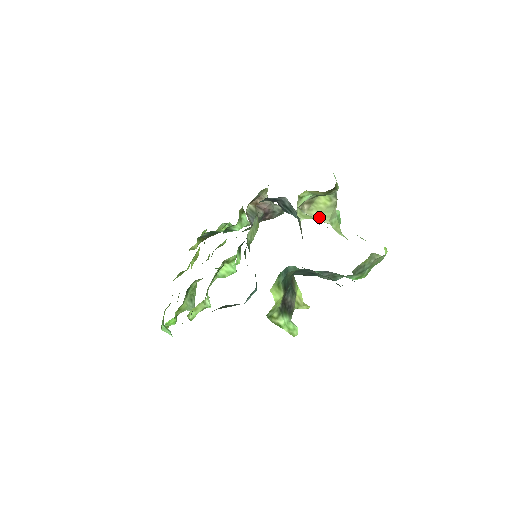
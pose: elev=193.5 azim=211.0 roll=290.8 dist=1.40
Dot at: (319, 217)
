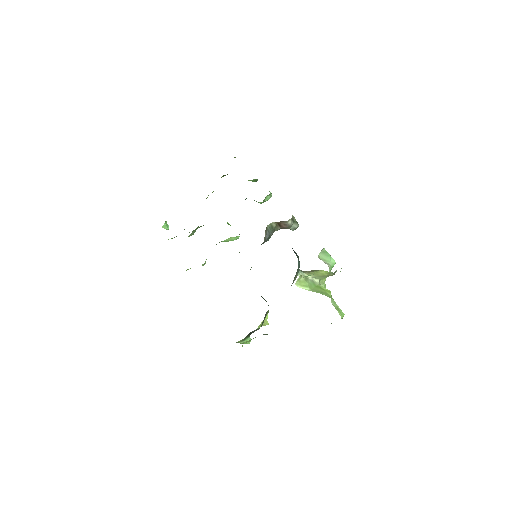
Dot at: (313, 277)
